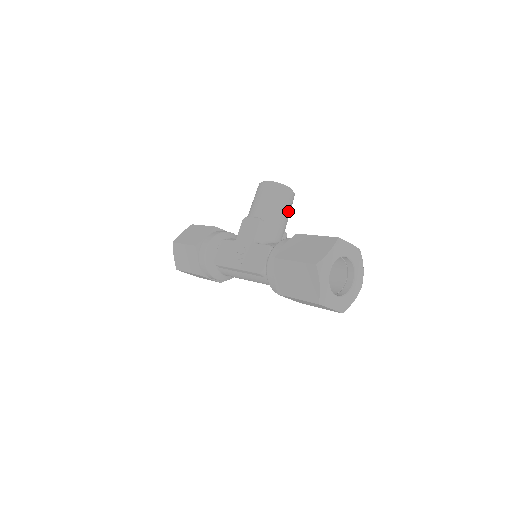
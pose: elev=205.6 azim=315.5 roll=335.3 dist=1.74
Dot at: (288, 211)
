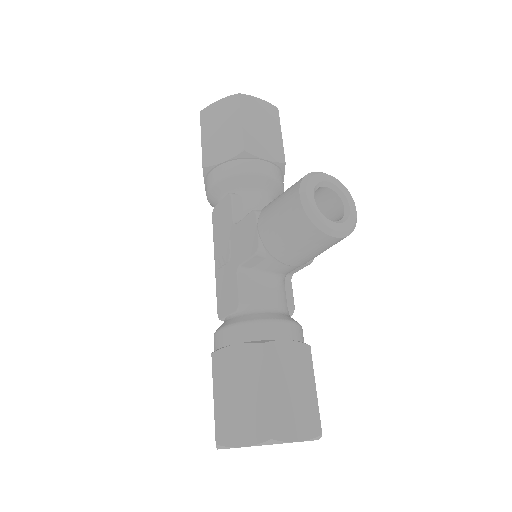
Dot at: (320, 252)
